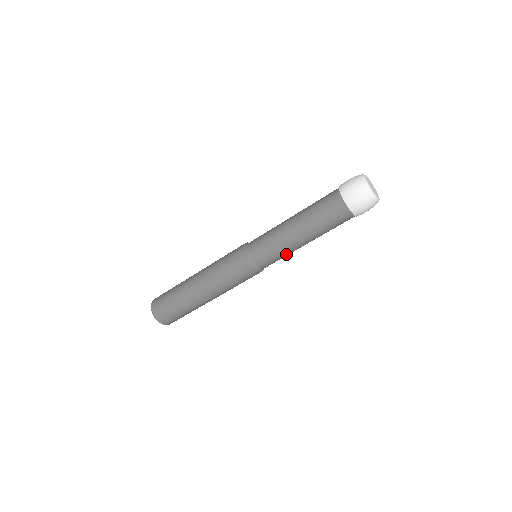
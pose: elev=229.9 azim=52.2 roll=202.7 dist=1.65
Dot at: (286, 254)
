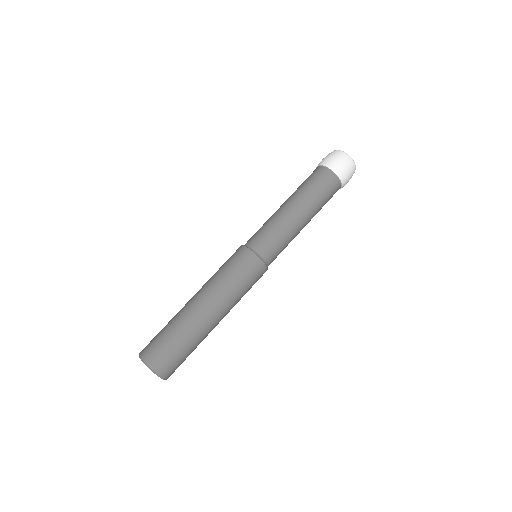
Dot at: (278, 227)
